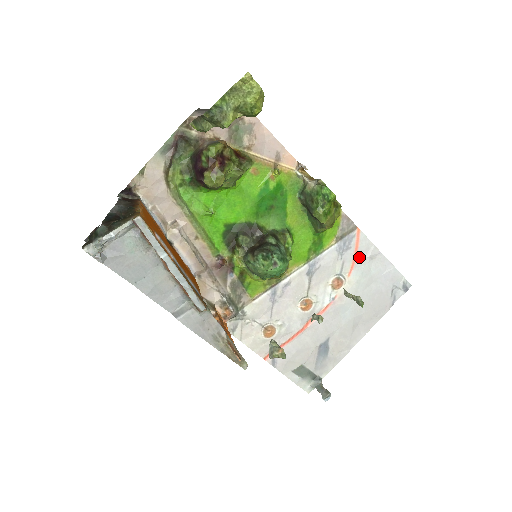
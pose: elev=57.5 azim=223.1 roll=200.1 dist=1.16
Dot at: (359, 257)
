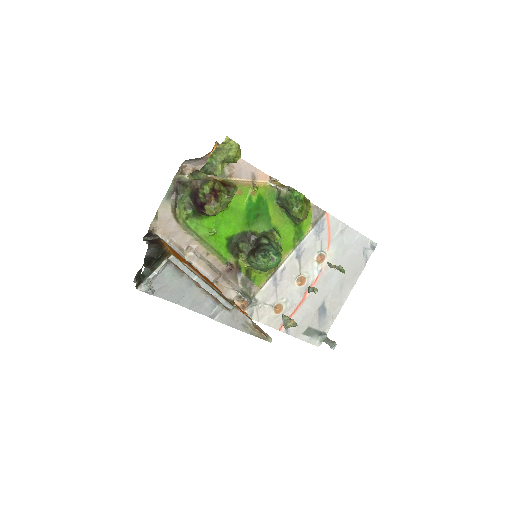
Dot at: (332, 234)
